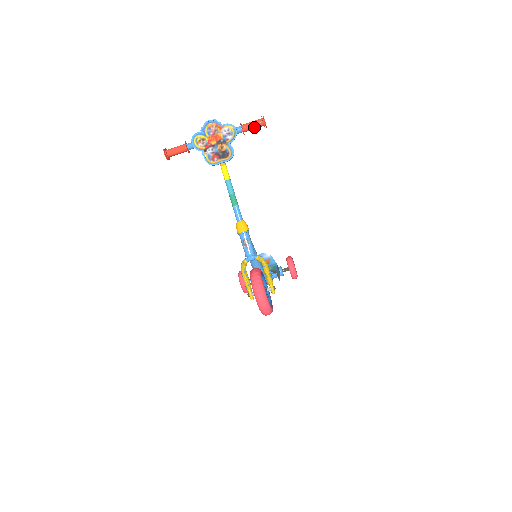
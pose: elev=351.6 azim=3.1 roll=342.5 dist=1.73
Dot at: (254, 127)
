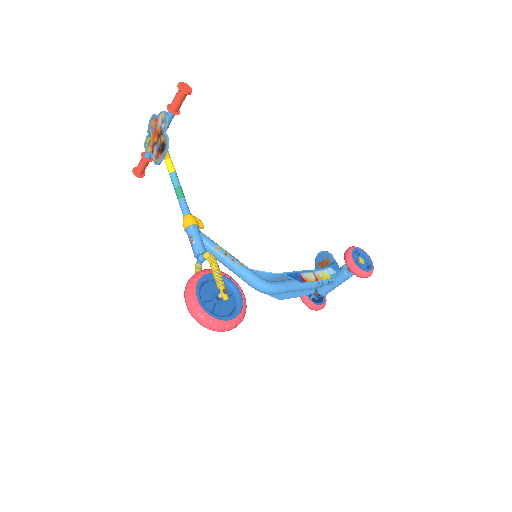
Dot at: (178, 101)
